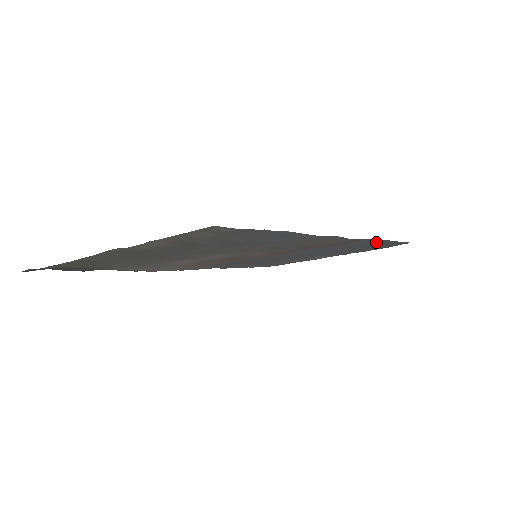
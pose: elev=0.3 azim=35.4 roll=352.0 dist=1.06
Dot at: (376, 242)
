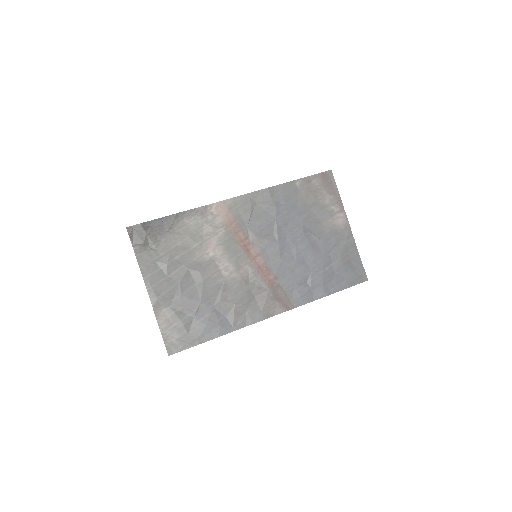
Dot at: (325, 288)
